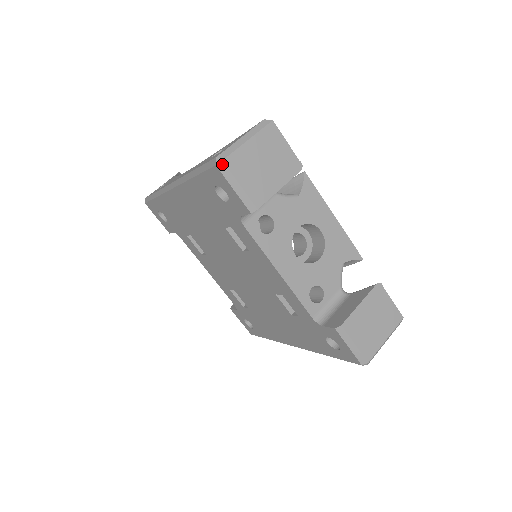
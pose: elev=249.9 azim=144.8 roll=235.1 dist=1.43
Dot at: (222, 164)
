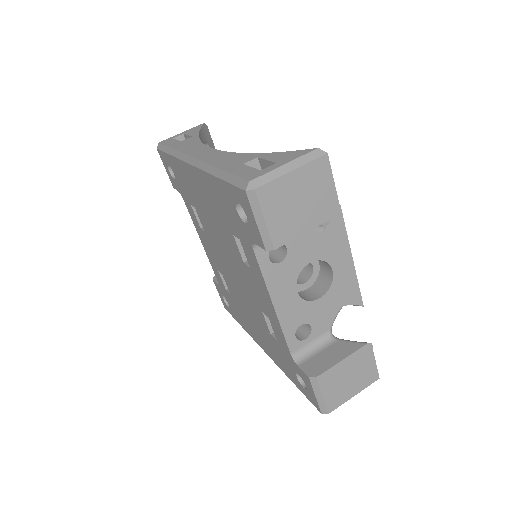
Dot at: (253, 192)
